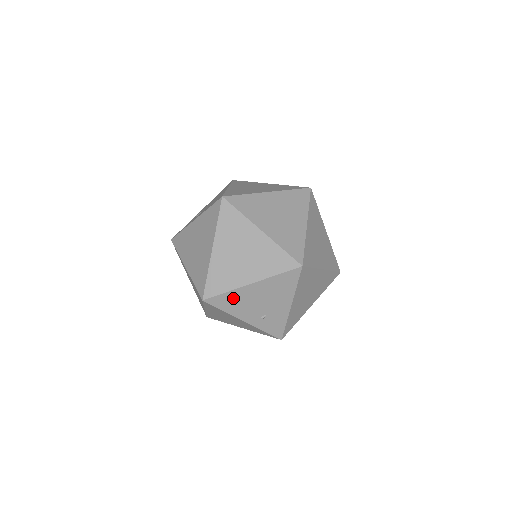
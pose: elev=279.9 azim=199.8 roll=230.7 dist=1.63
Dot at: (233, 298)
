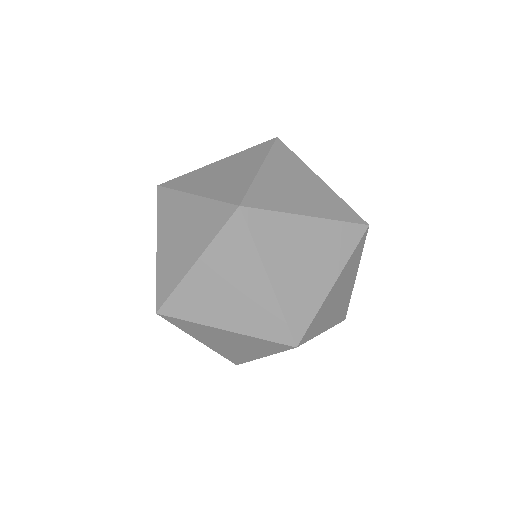
Dot at: occluded
